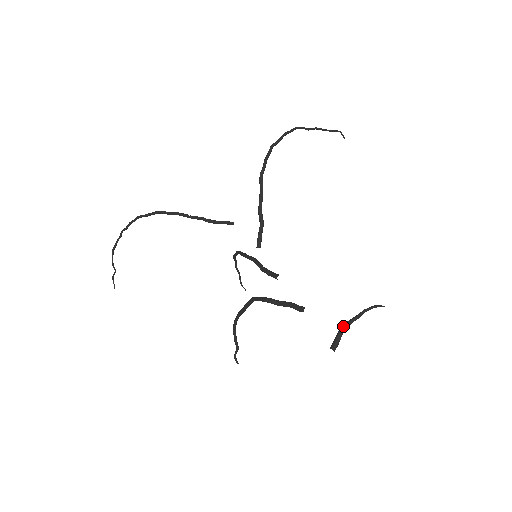
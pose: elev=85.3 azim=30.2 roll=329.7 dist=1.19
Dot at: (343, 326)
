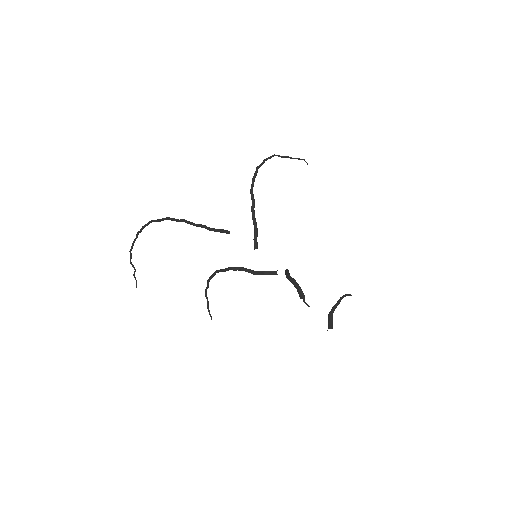
Dot at: (331, 310)
